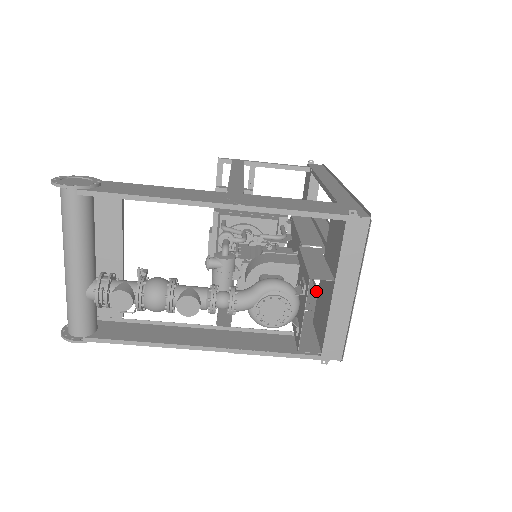
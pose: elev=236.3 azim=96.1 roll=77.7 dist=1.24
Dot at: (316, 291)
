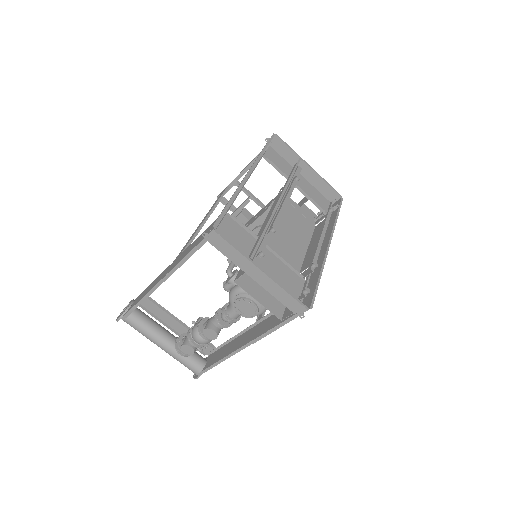
Dot at: (321, 240)
